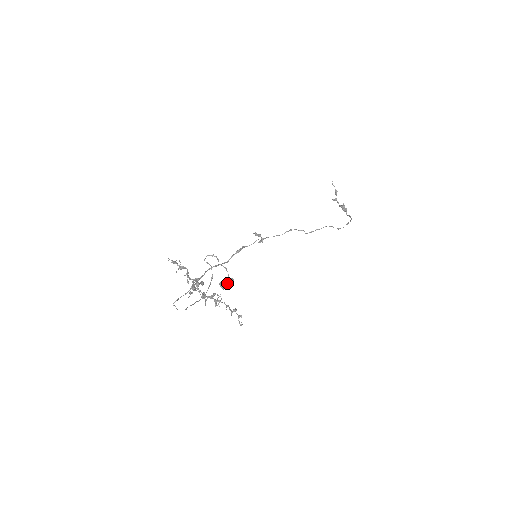
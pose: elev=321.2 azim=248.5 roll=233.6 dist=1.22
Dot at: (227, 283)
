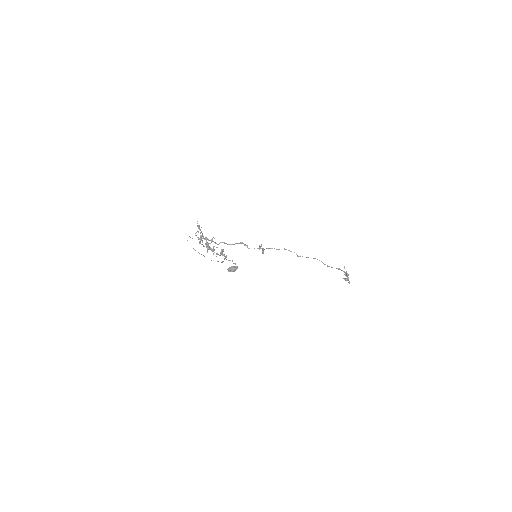
Dot at: (232, 266)
